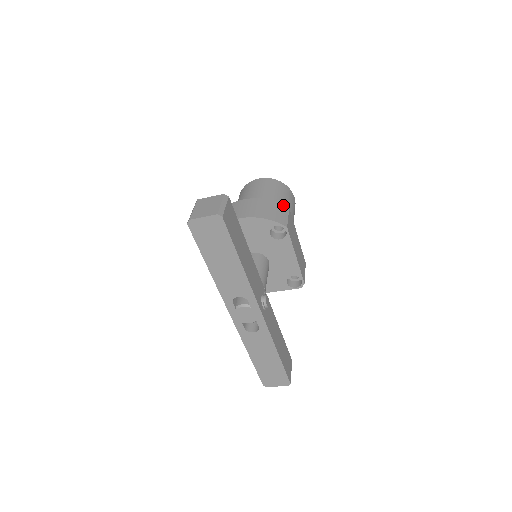
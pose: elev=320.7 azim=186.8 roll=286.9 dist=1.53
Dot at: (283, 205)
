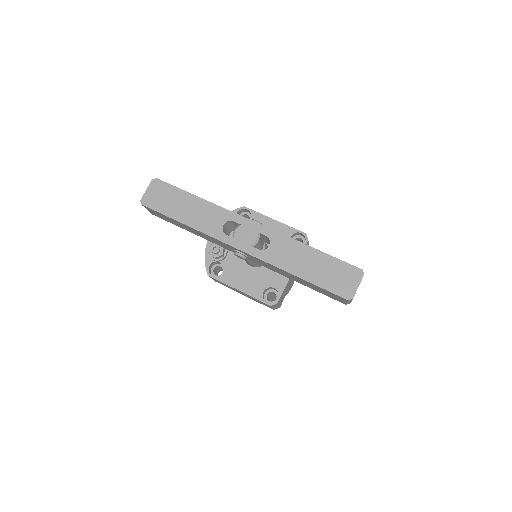
Dot at: occluded
